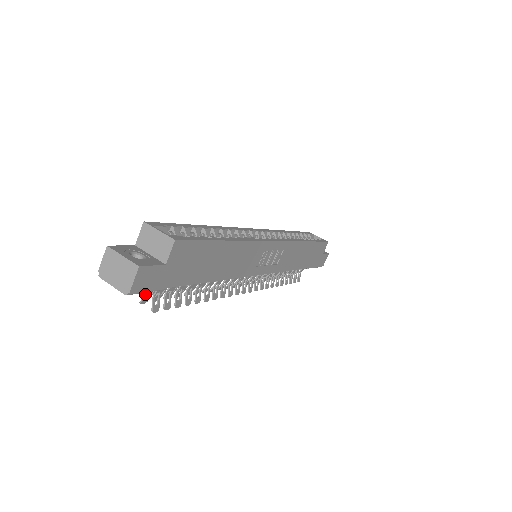
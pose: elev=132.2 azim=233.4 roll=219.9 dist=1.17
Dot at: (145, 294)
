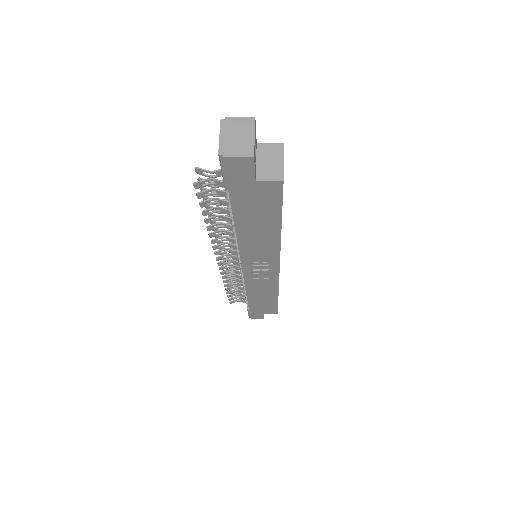
Dot at: occluded
